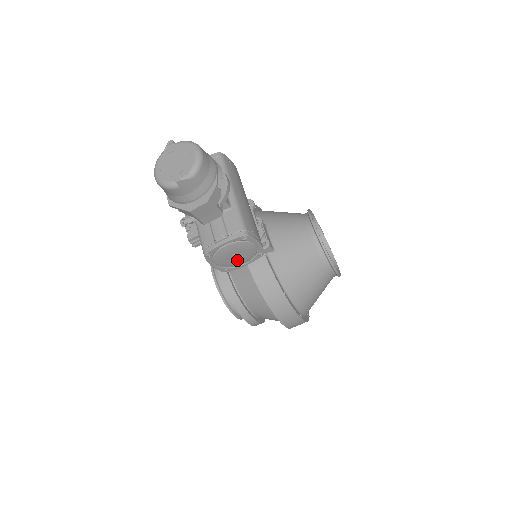
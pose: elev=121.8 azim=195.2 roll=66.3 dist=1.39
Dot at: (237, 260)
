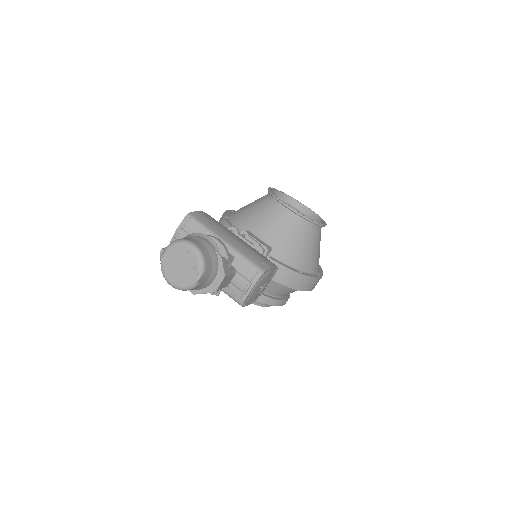
Dot at: (263, 288)
